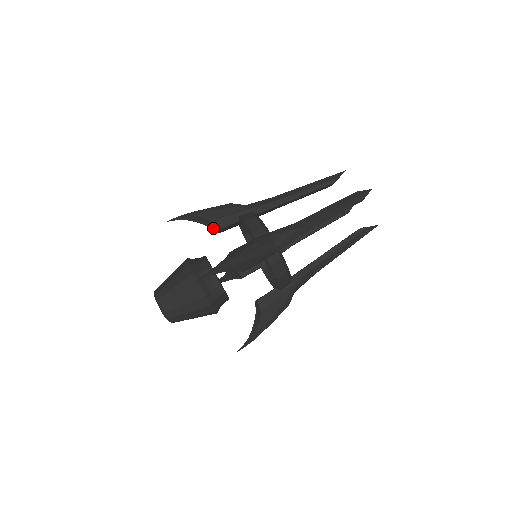
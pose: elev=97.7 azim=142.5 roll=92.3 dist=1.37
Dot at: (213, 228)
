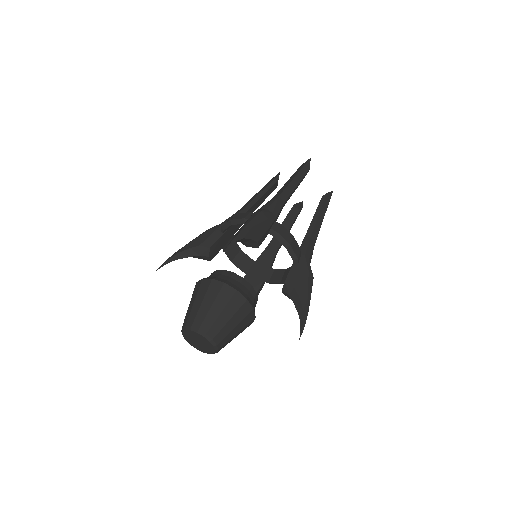
Dot at: (203, 252)
